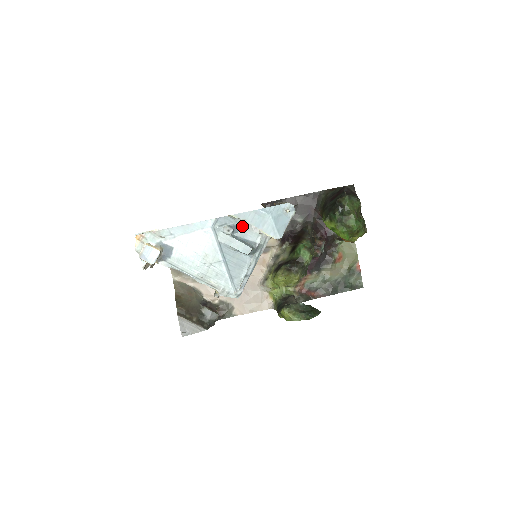
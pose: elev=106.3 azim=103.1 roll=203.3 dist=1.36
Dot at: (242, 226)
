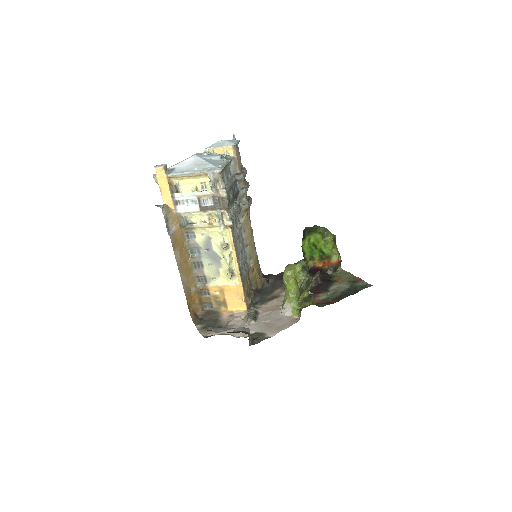
Dot at: occluded
